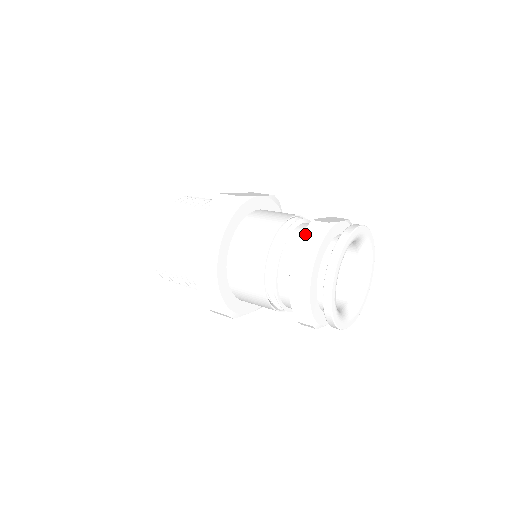
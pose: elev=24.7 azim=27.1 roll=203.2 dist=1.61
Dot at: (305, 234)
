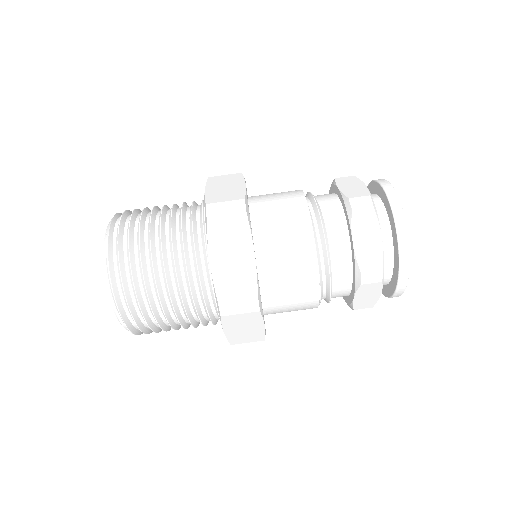
Dot at: (355, 219)
